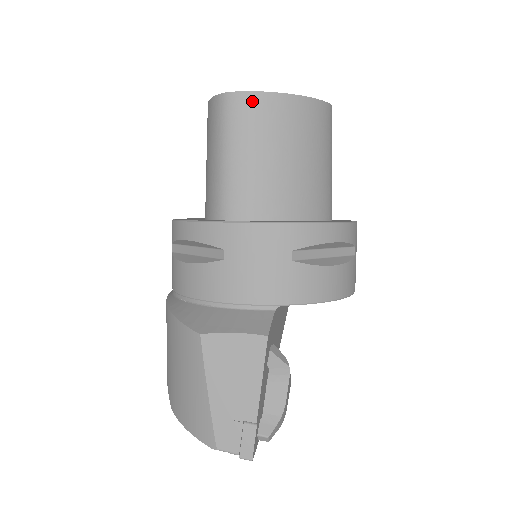
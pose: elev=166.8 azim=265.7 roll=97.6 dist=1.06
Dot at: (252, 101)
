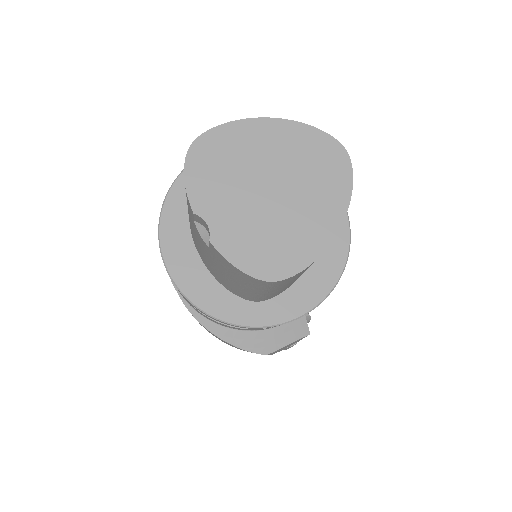
Dot at: occluded
